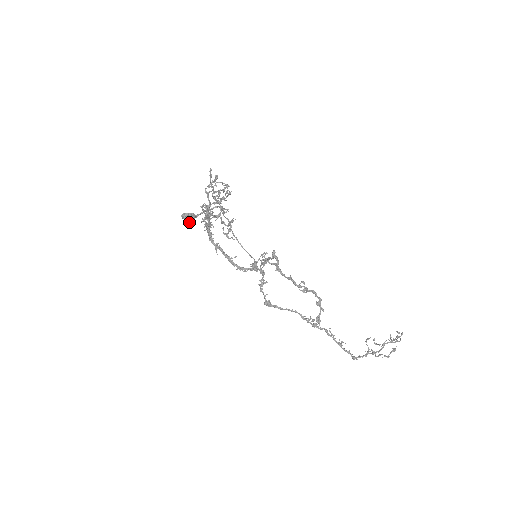
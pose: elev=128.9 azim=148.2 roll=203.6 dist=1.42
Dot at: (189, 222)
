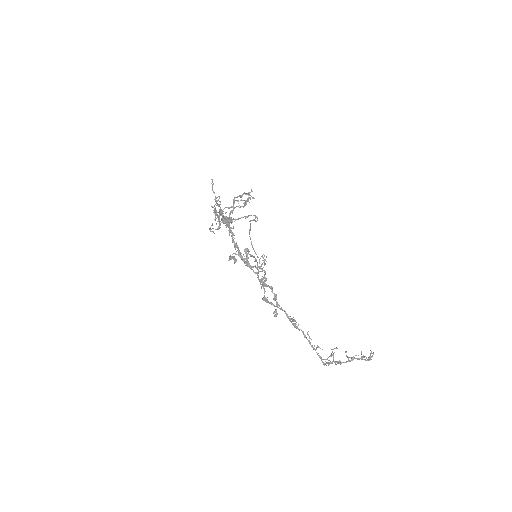
Dot at: occluded
